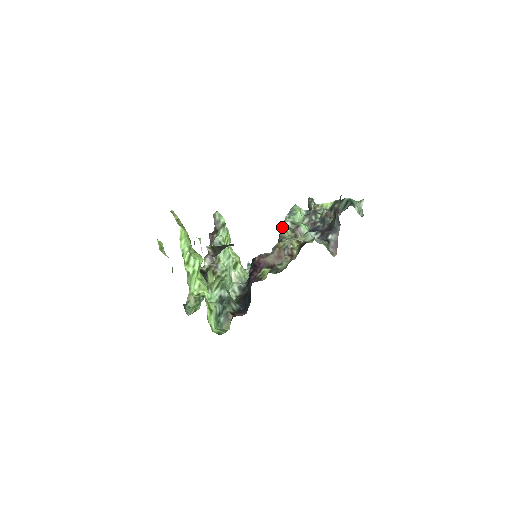
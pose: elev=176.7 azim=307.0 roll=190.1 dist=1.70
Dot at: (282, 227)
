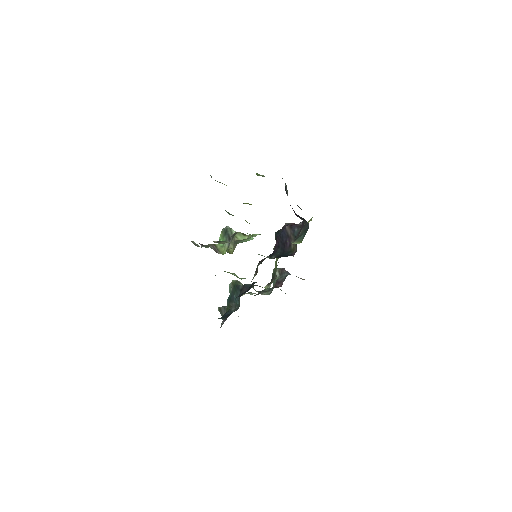
Dot at: (236, 282)
